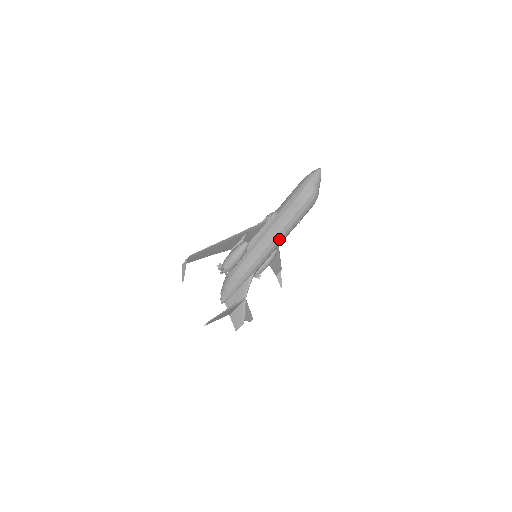
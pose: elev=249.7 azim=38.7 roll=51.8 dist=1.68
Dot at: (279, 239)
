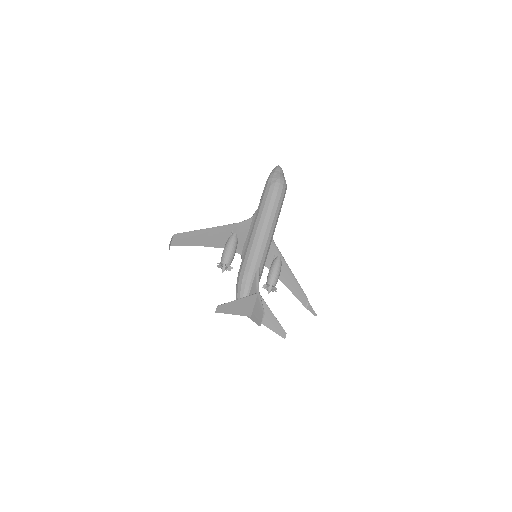
Dot at: (267, 226)
